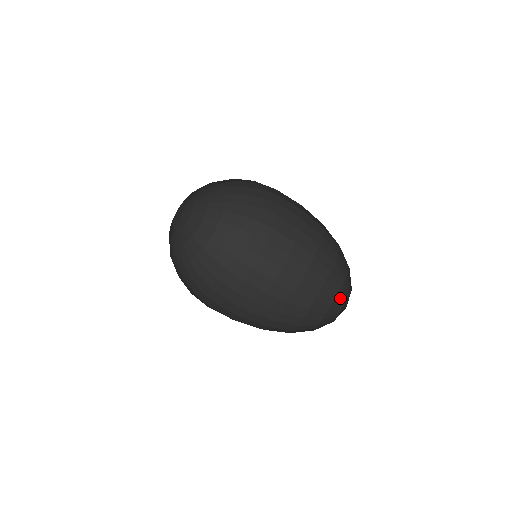
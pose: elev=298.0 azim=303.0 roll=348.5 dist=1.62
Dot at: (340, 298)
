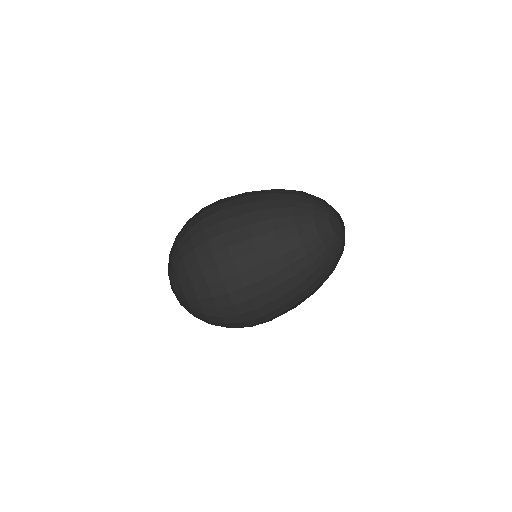
Dot at: (332, 244)
